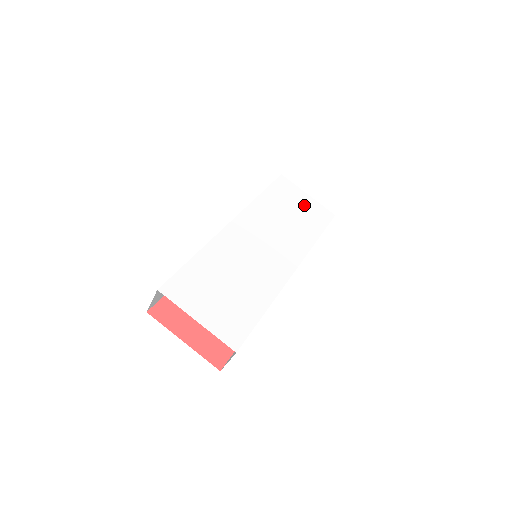
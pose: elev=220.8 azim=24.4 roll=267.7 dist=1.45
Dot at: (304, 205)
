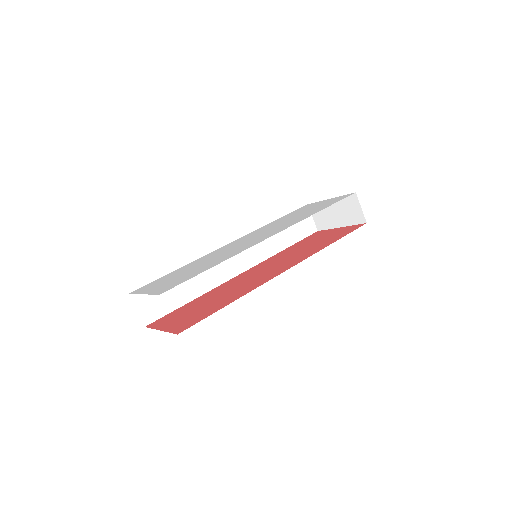
Dot at: (319, 205)
